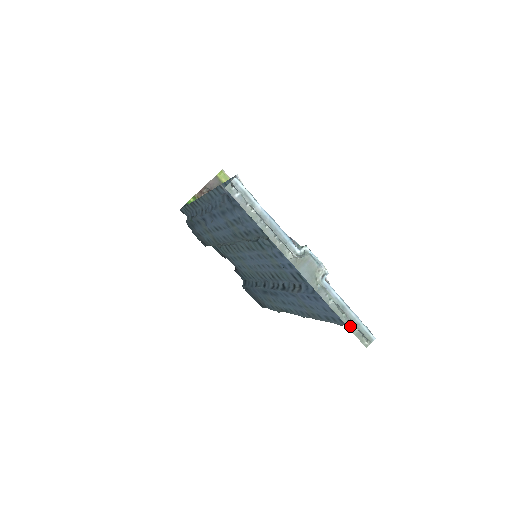
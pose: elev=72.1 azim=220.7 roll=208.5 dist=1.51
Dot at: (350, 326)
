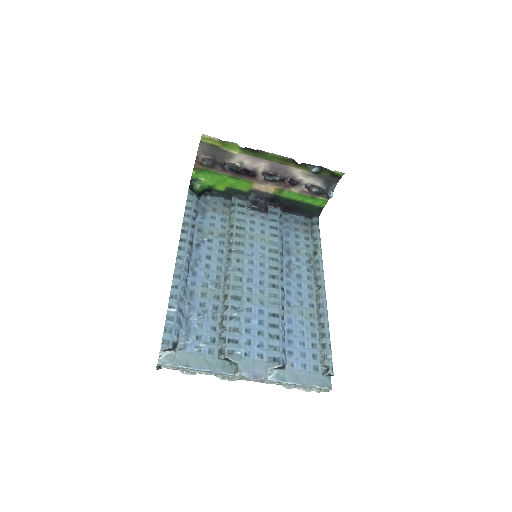
Dot at: (306, 388)
